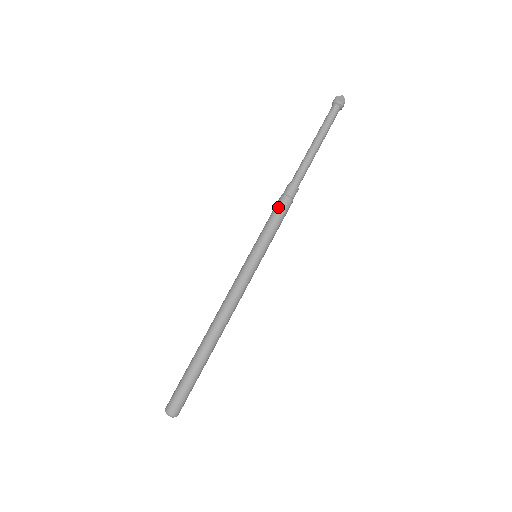
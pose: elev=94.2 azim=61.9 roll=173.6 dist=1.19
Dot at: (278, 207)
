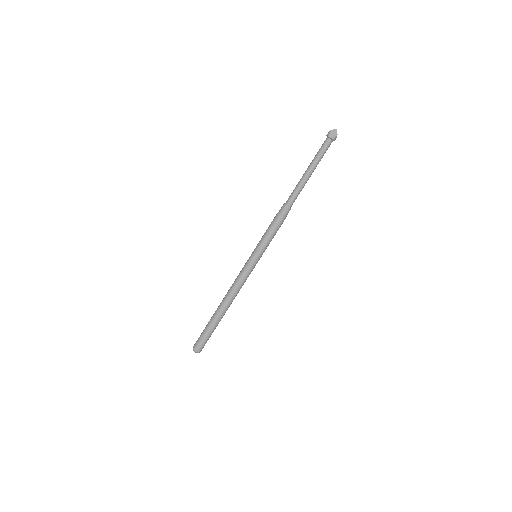
Dot at: (274, 223)
